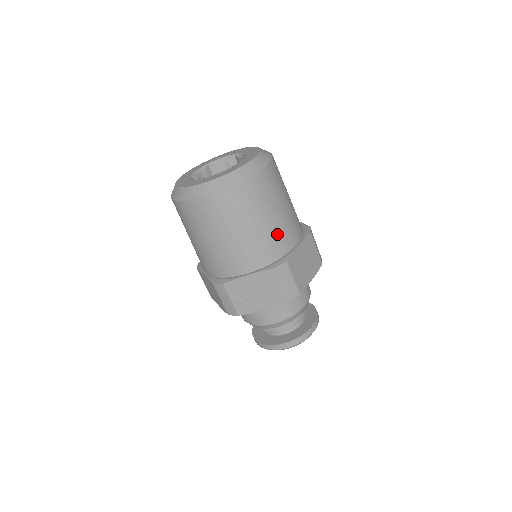
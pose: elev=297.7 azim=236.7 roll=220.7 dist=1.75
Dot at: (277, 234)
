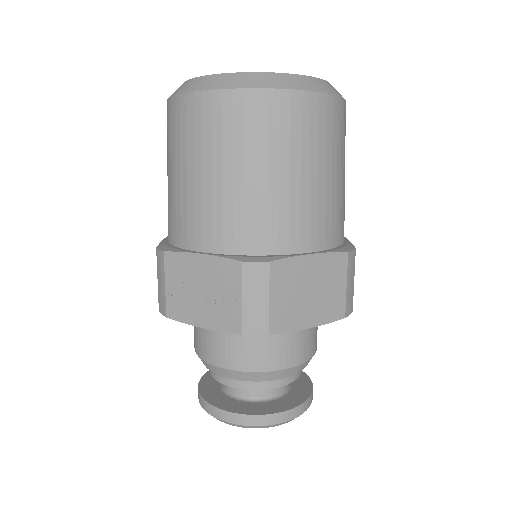
Dot at: (278, 212)
